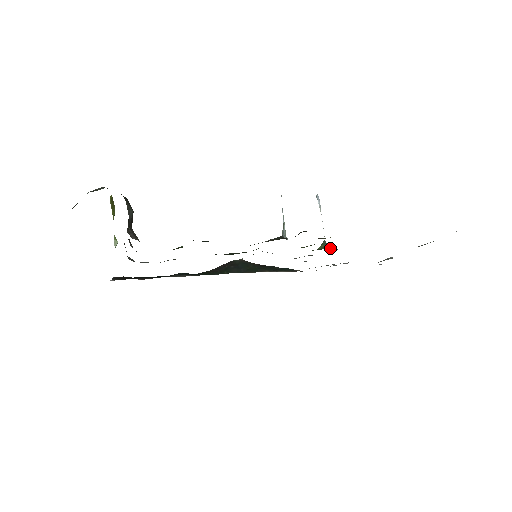
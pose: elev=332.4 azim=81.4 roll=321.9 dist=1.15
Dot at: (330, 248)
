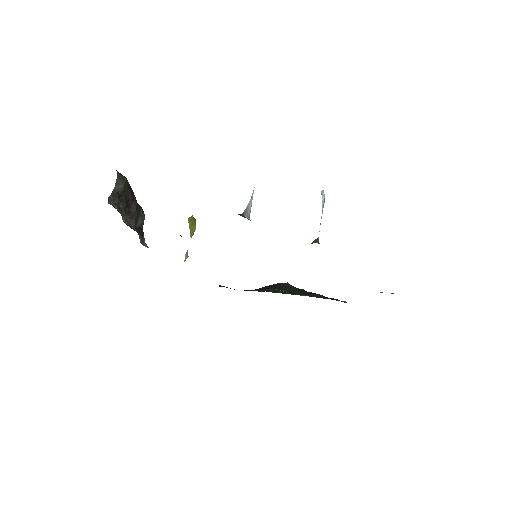
Dot at: (315, 242)
